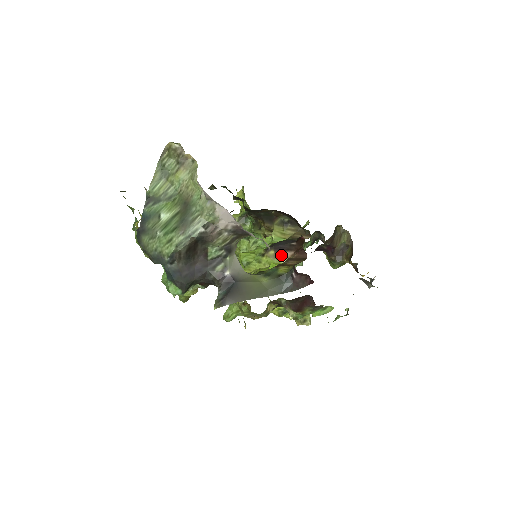
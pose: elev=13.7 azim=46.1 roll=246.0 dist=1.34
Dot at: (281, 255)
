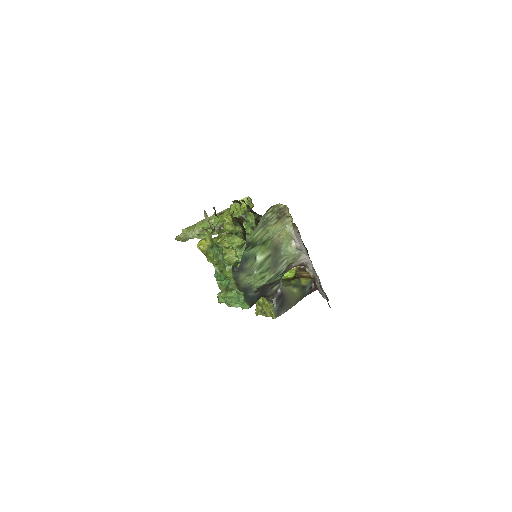
Dot at: occluded
